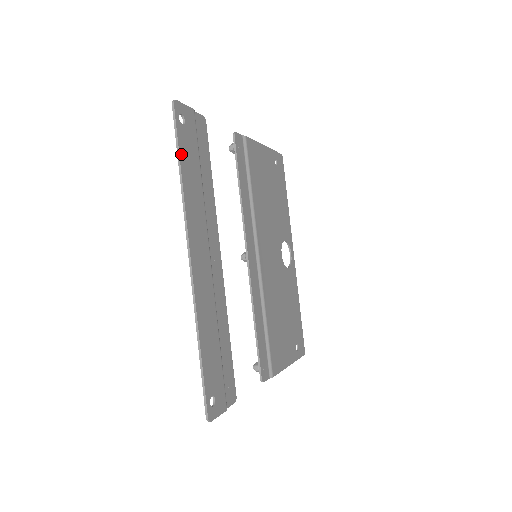
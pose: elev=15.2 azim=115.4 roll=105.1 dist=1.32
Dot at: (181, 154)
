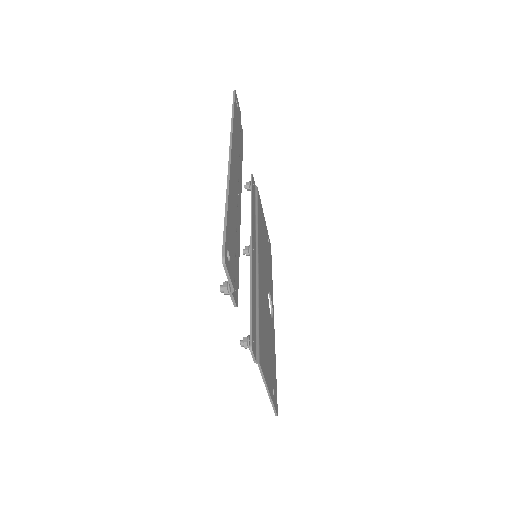
Dot at: (234, 111)
